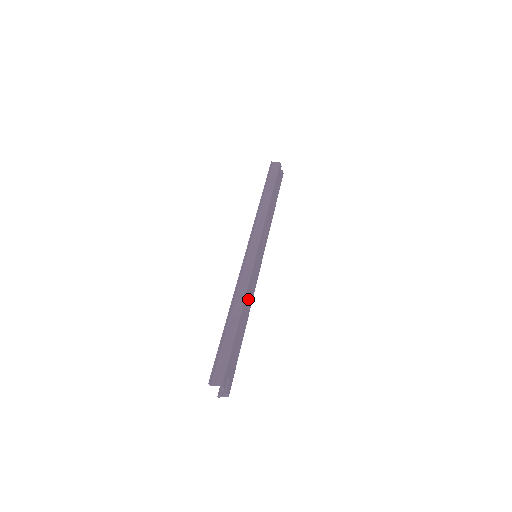
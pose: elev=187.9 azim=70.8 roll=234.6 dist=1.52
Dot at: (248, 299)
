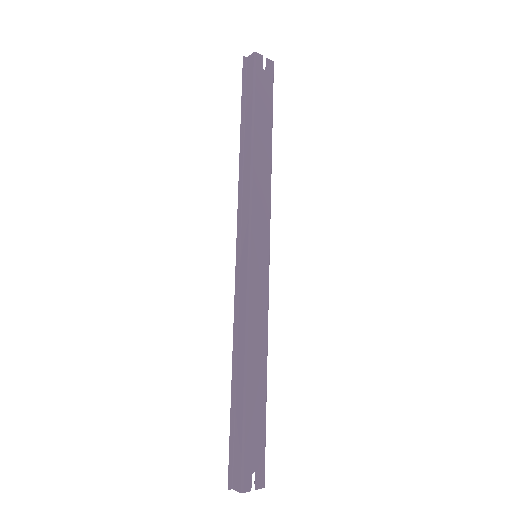
Dot at: (256, 340)
